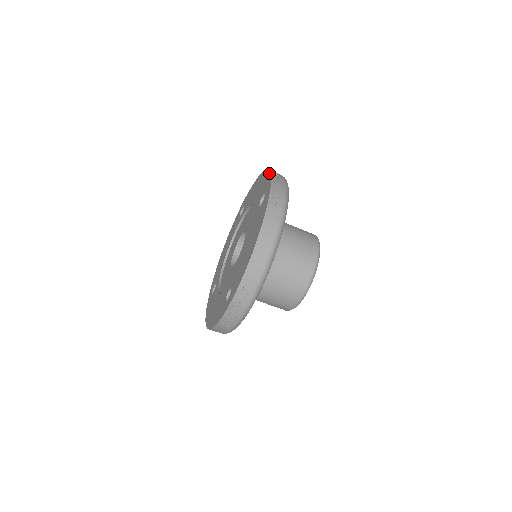
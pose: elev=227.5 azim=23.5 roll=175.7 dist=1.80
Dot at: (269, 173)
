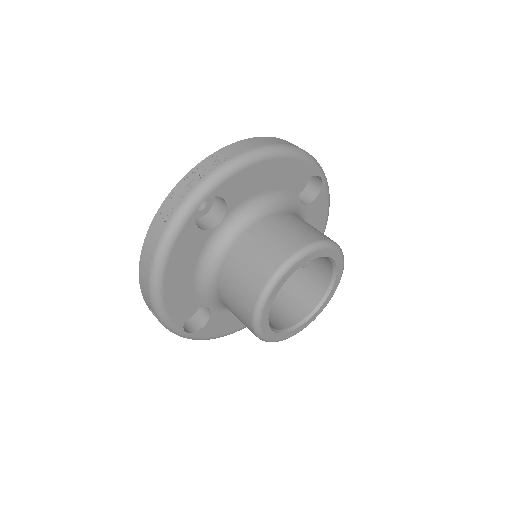
Dot at: (210, 157)
